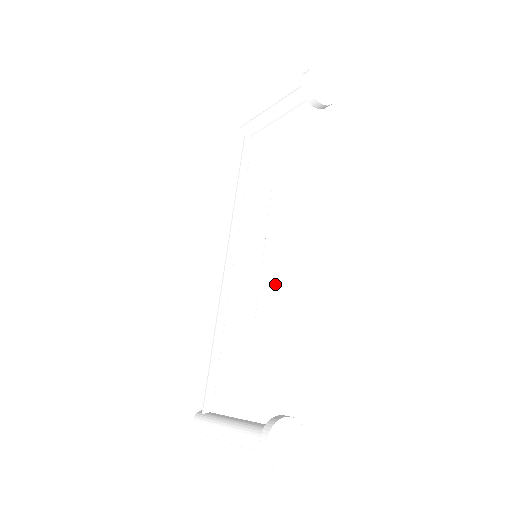
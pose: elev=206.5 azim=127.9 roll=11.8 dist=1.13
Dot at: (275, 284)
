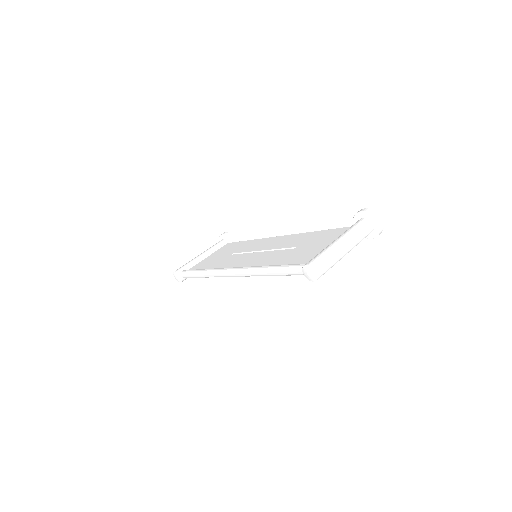
Dot at: (287, 241)
